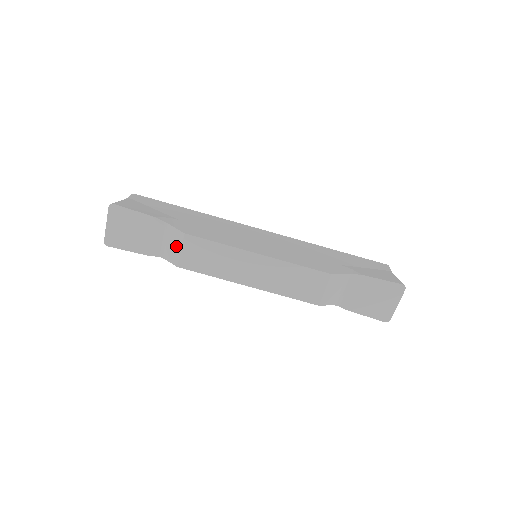
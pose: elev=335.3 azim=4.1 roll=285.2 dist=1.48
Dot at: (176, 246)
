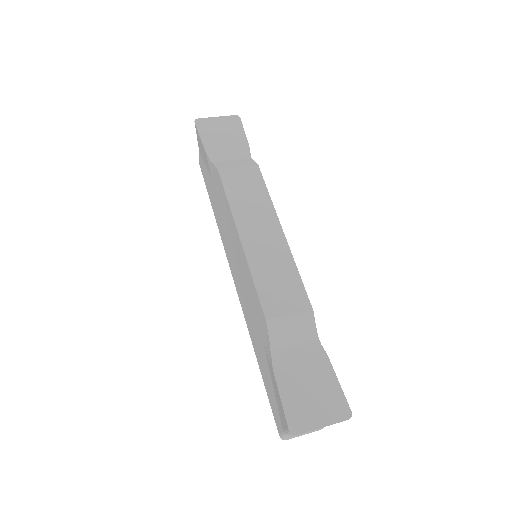
Dot at: (238, 165)
